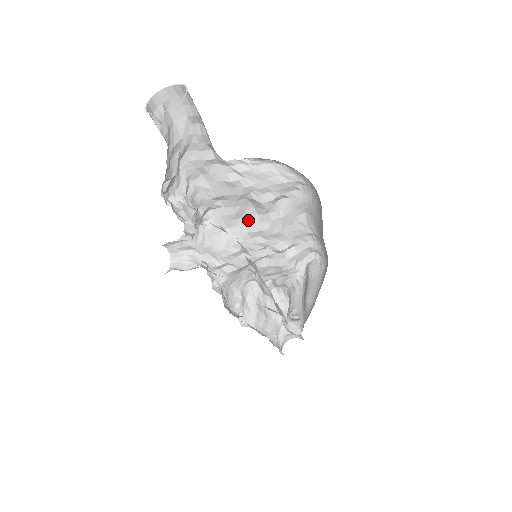
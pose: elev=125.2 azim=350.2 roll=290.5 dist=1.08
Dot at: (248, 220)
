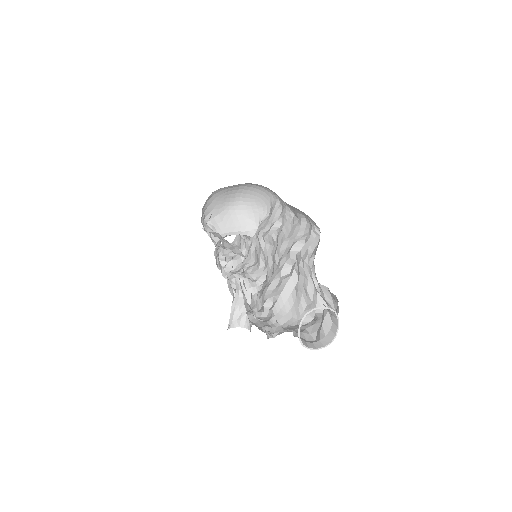
Dot at: (274, 258)
